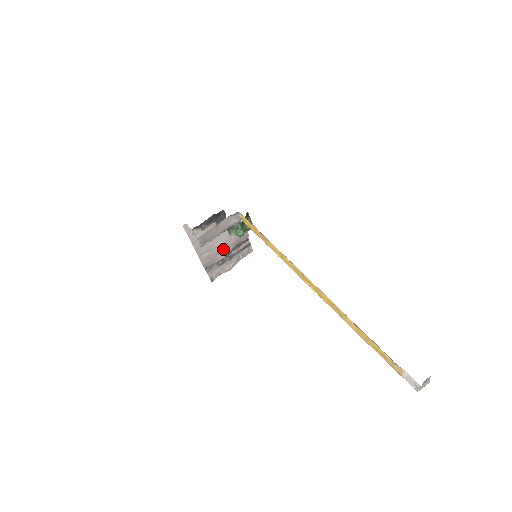
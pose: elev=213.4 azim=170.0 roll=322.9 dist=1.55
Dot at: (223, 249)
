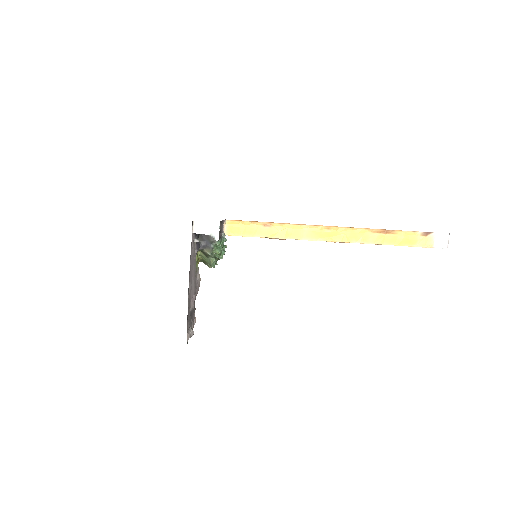
Dot at: (194, 292)
